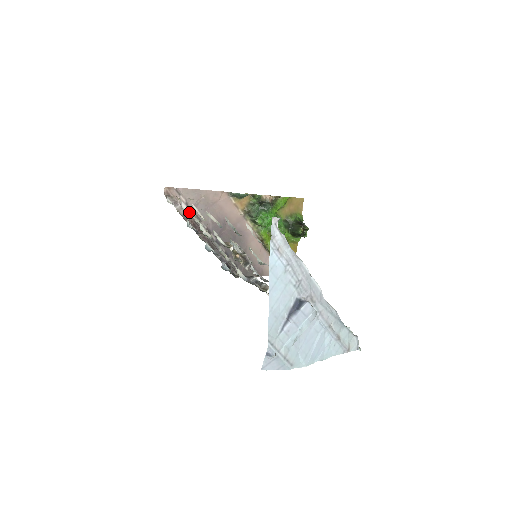
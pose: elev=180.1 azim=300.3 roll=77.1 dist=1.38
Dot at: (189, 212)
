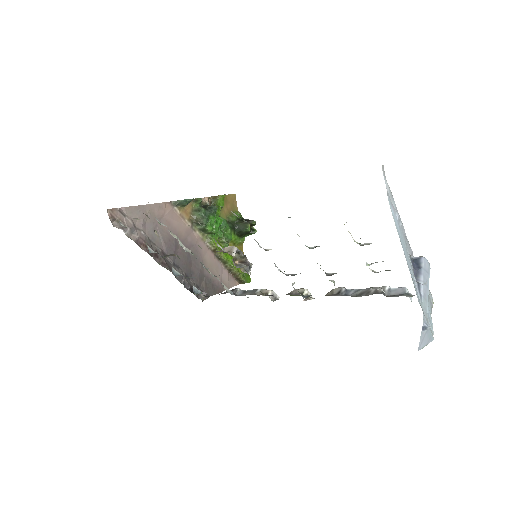
Dot at: (166, 226)
